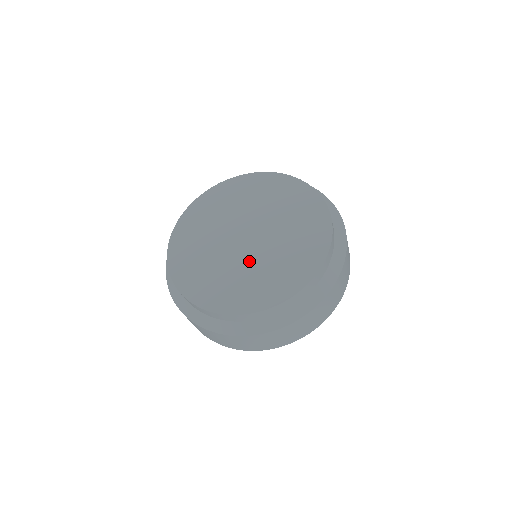
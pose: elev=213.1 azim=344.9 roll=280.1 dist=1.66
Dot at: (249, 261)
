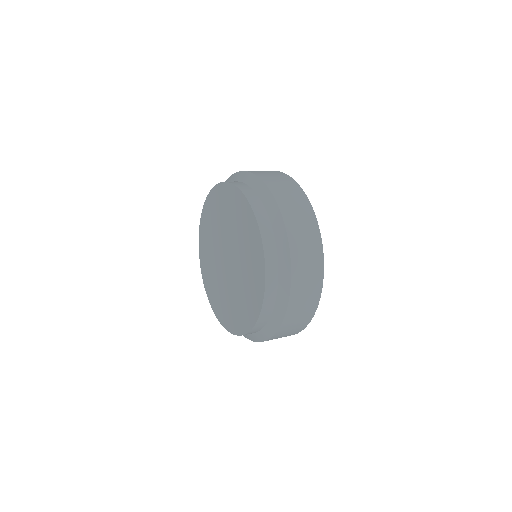
Dot at: (221, 277)
